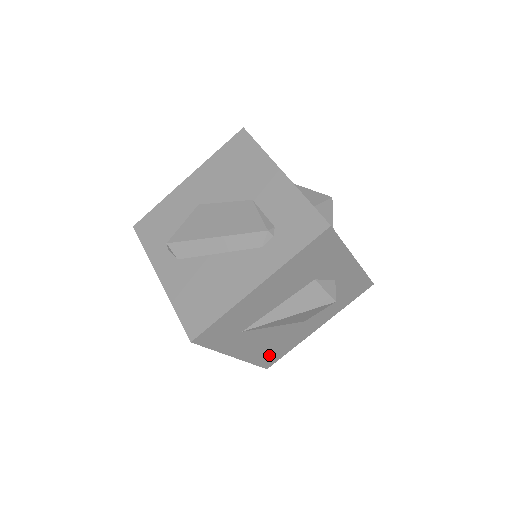
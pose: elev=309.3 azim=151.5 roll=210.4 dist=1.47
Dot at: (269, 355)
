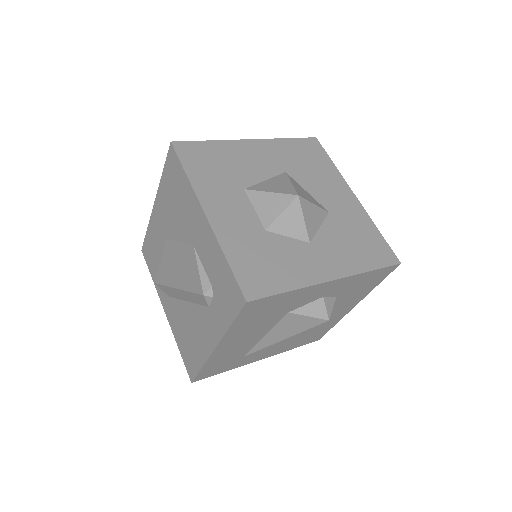
Dot at: (307, 339)
